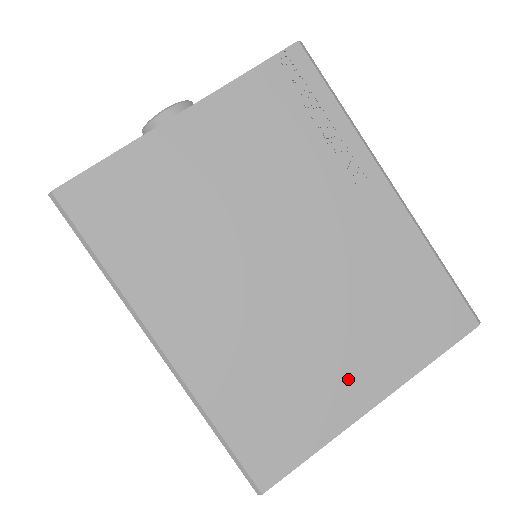
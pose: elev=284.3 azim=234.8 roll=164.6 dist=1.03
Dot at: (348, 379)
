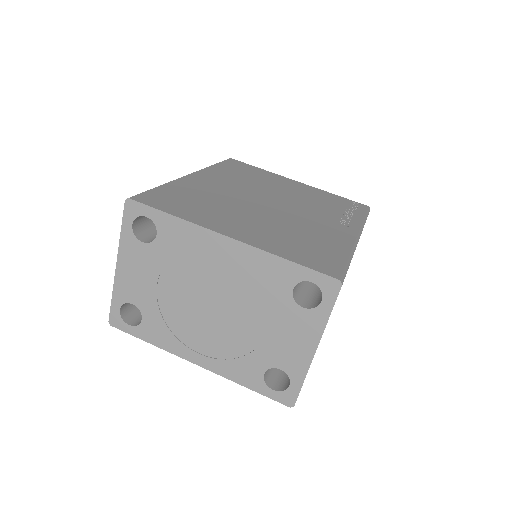
Dot at: (234, 225)
